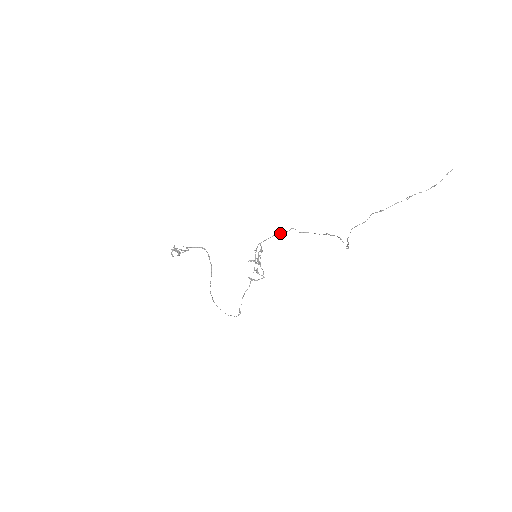
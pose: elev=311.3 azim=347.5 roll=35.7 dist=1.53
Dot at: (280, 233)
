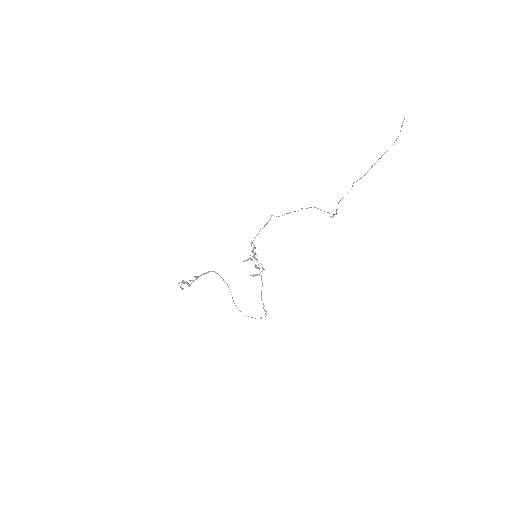
Dot at: (264, 225)
